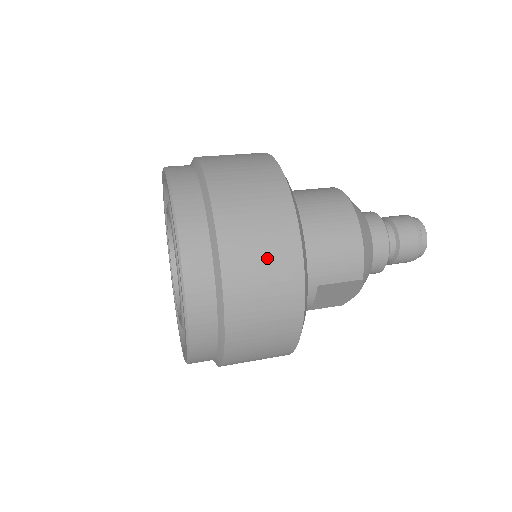
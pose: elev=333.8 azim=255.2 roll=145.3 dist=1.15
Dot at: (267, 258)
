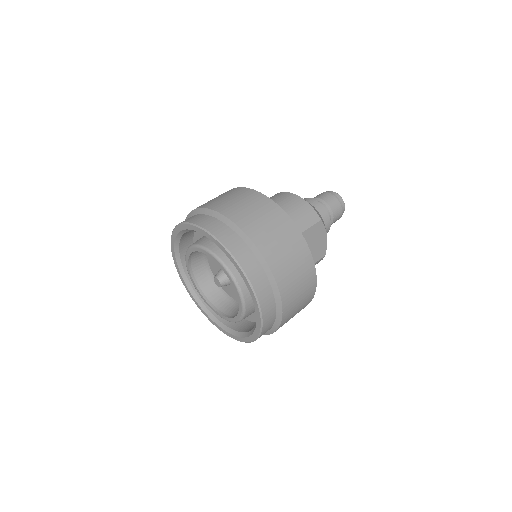
Dot at: (261, 215)
